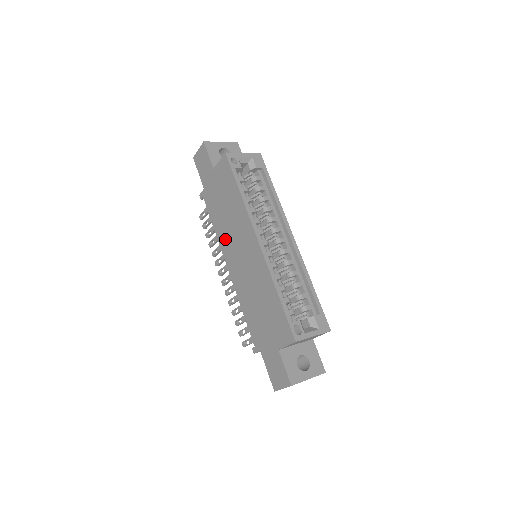
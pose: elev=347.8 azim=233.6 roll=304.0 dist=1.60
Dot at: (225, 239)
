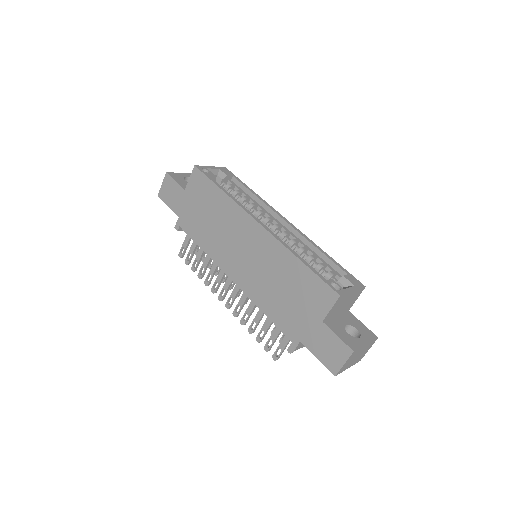
Dot at: (218, 250)
